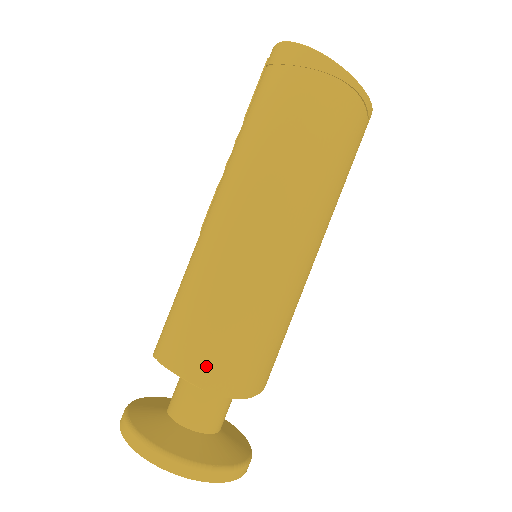
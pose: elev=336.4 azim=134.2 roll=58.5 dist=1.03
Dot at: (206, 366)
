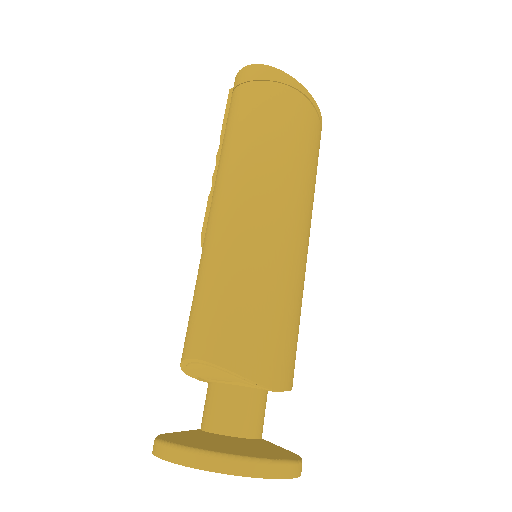
Dot at: (243, 352)
